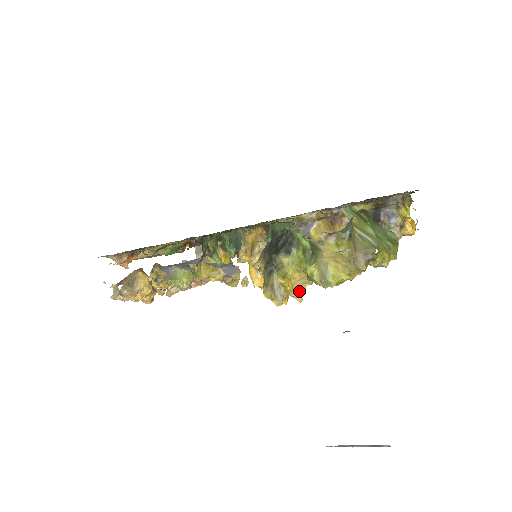
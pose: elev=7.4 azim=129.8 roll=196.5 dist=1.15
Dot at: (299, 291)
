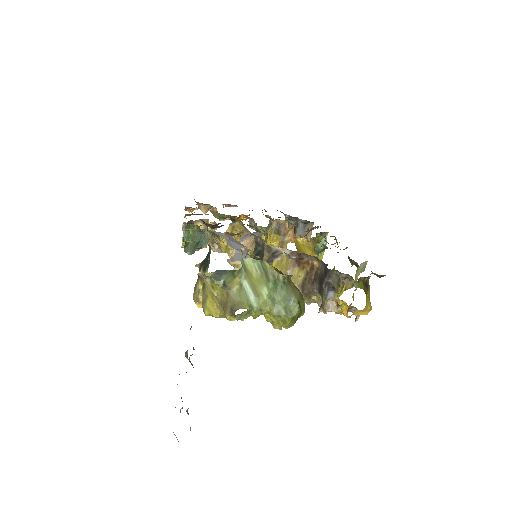
Dot at: occluded
